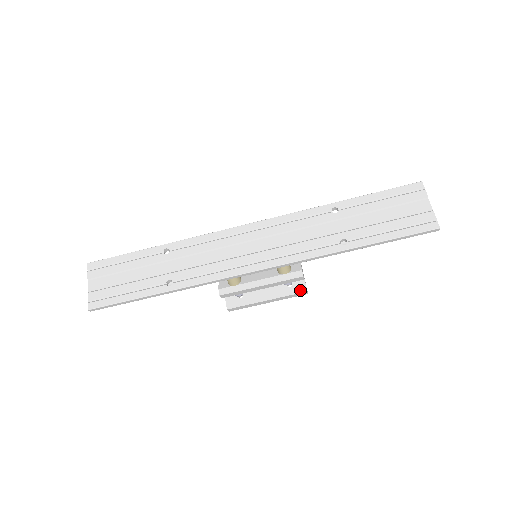
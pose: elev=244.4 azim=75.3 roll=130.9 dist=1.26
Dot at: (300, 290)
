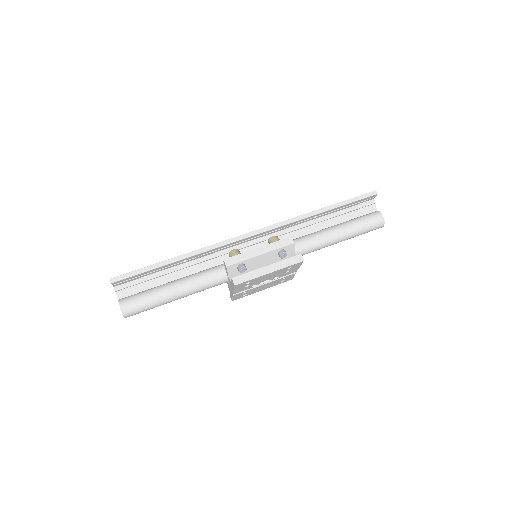
Dot at: (295, 256)
